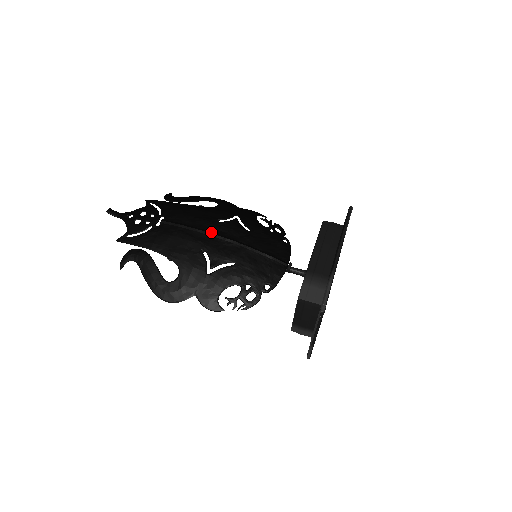
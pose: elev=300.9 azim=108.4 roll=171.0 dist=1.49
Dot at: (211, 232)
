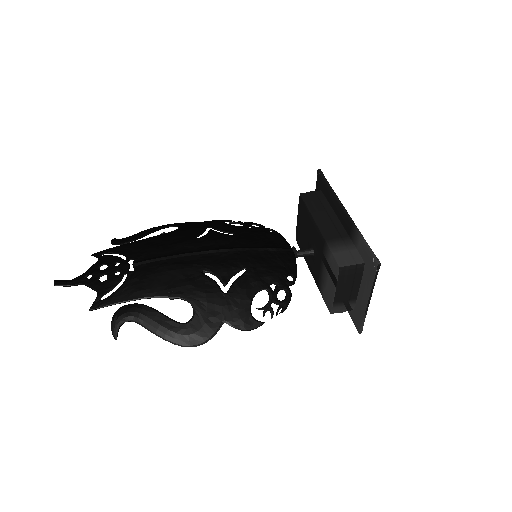
Dot at: (199, 251)
